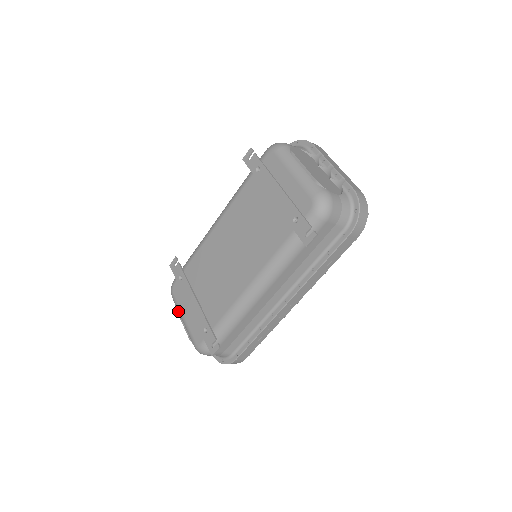
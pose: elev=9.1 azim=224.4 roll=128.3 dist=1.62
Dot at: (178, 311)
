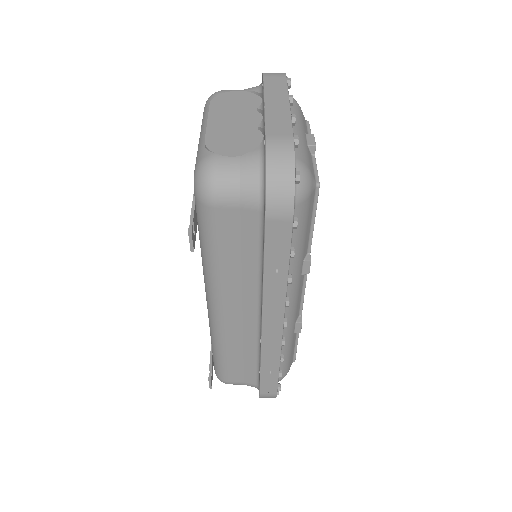
Dot at: occluded
